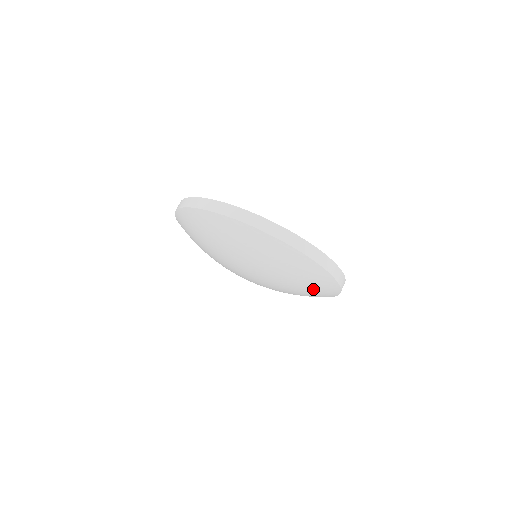
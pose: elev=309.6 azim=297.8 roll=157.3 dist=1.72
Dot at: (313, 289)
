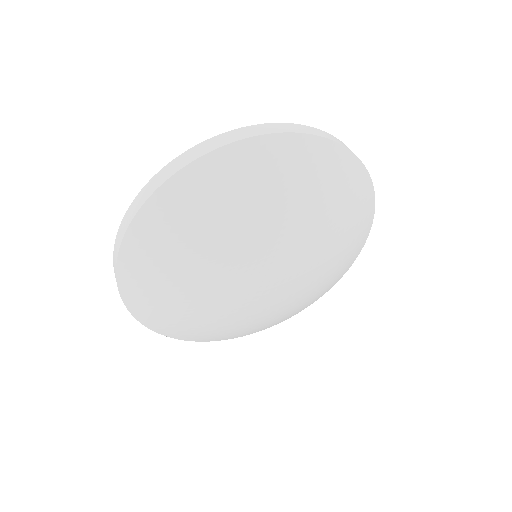
Dot at: (344, 260)
